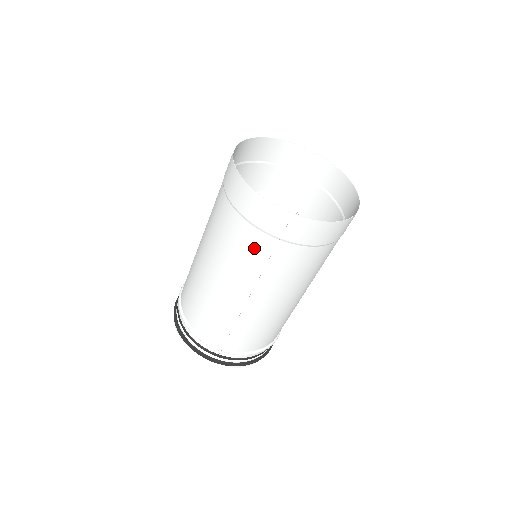
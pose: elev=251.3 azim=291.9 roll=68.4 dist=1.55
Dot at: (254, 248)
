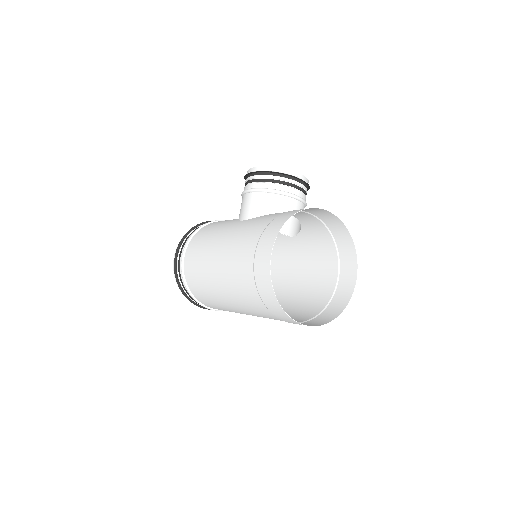
Dot at: (268, 316)
